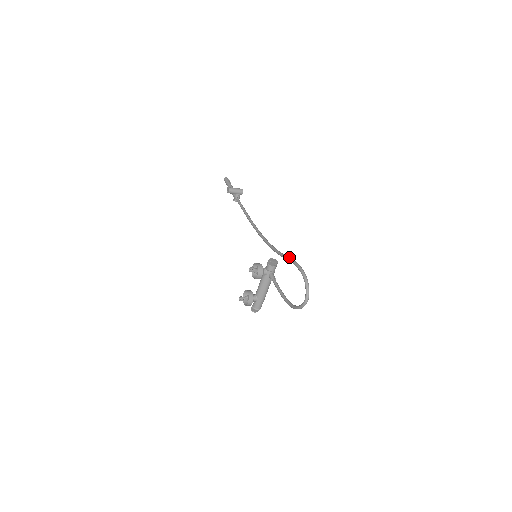
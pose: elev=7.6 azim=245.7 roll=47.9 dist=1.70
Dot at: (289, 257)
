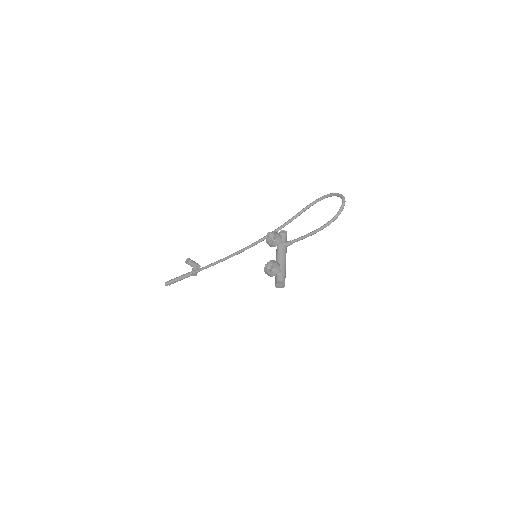
Dot at: (302, 209)
